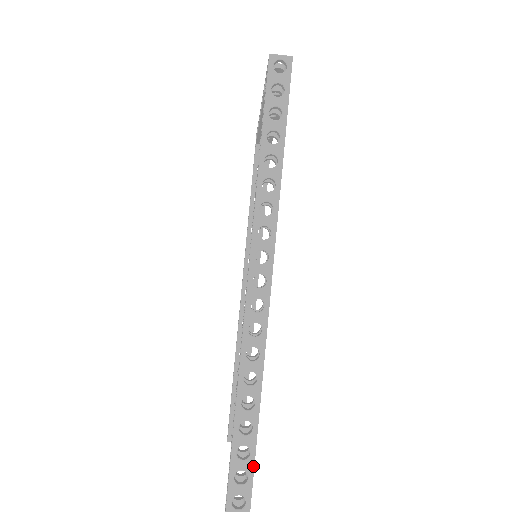
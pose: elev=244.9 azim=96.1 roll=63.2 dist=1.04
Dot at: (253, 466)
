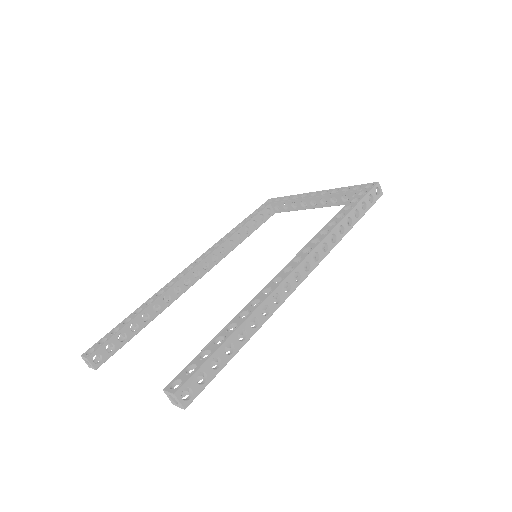
Dot at: occluded
